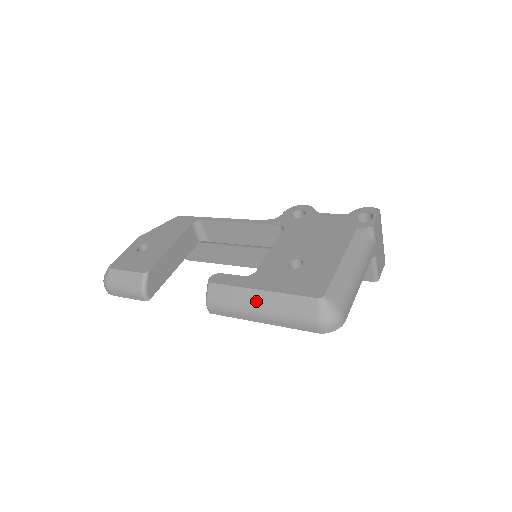
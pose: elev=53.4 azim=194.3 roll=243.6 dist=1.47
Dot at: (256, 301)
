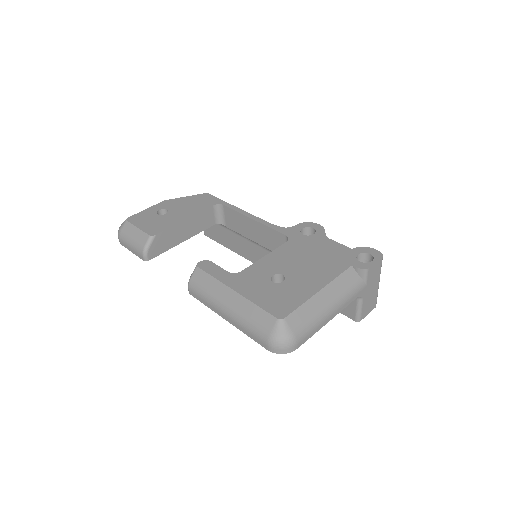
Dot at: (227, 299)
